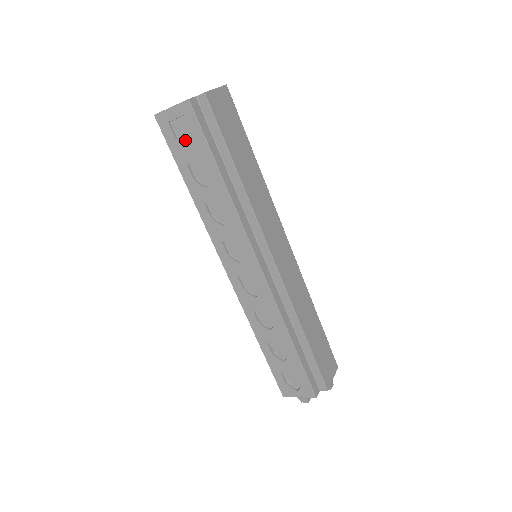
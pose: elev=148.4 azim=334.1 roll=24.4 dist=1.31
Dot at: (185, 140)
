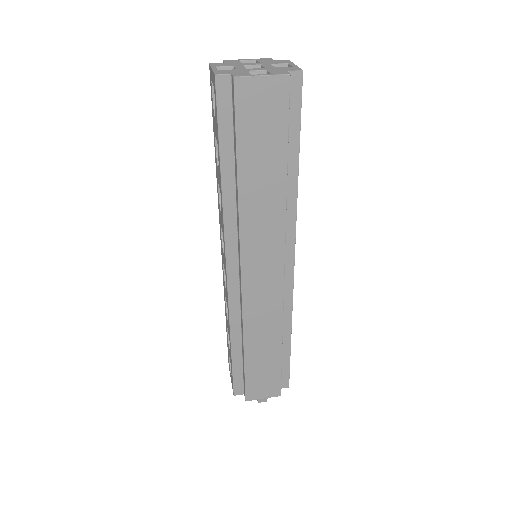
Dot at: occluded
